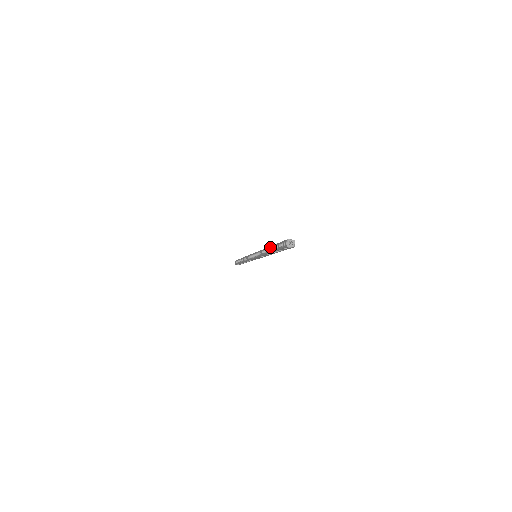
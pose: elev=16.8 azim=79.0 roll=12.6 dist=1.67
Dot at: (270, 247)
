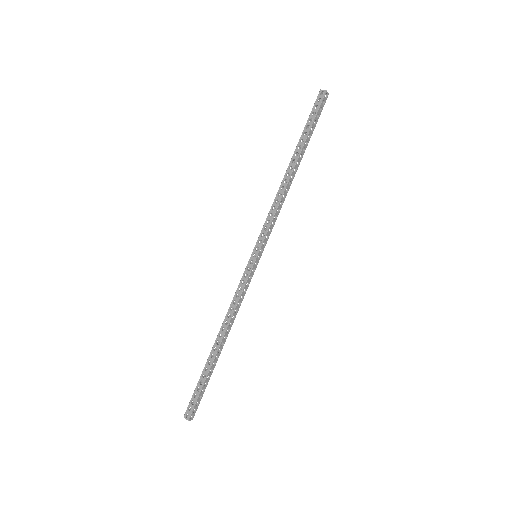
Dot at: (212, 350)
